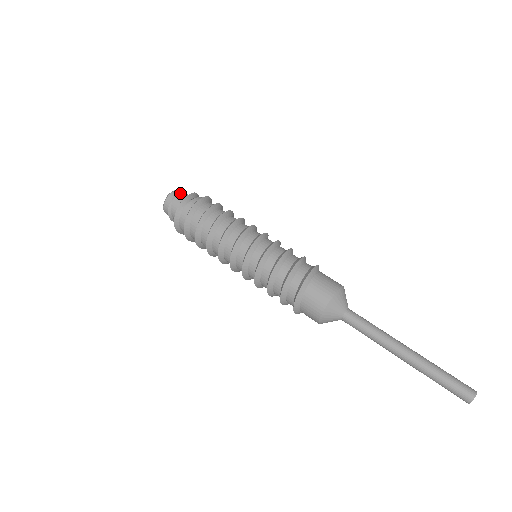
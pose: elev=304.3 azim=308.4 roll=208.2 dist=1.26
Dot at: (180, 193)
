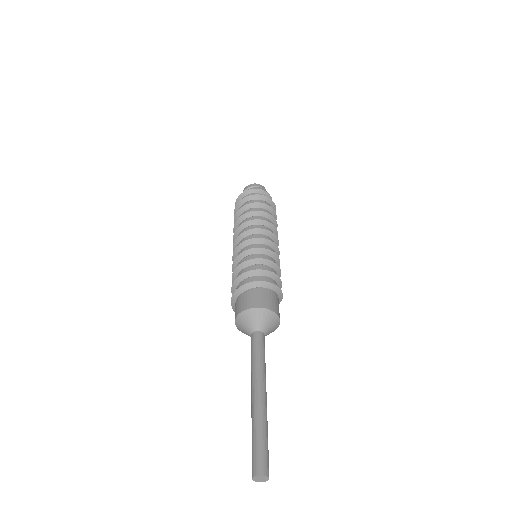
Dot at: (263, 189)
